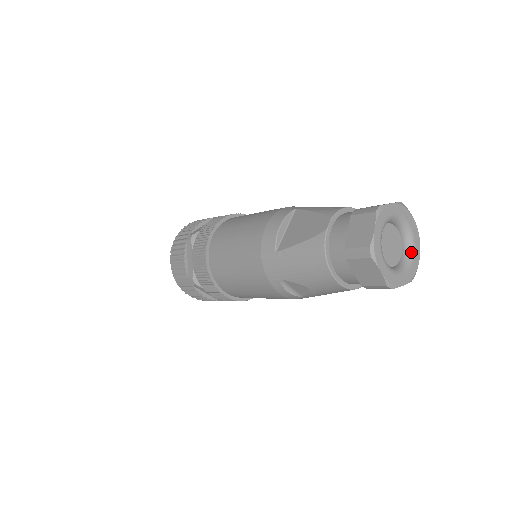
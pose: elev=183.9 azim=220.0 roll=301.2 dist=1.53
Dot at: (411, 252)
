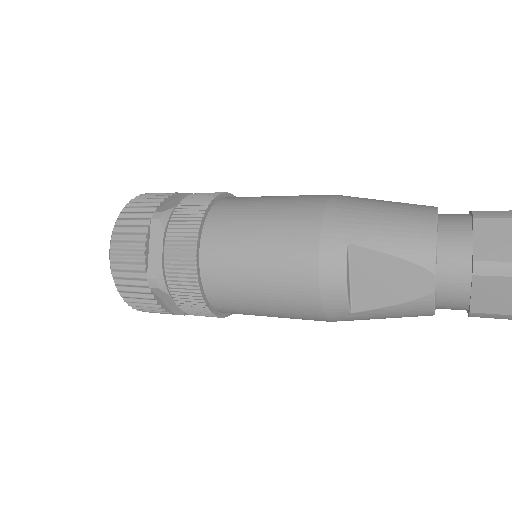
Dot at: occluded
